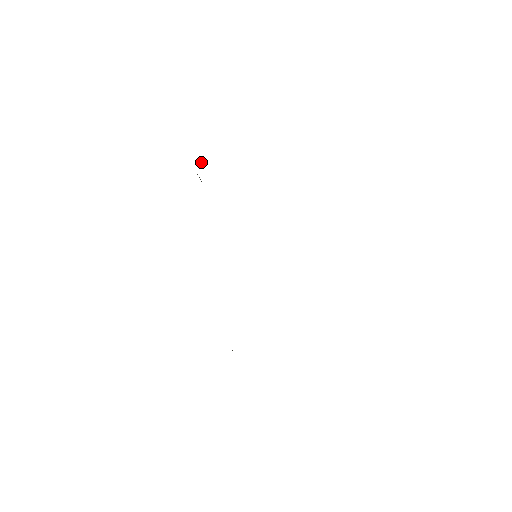
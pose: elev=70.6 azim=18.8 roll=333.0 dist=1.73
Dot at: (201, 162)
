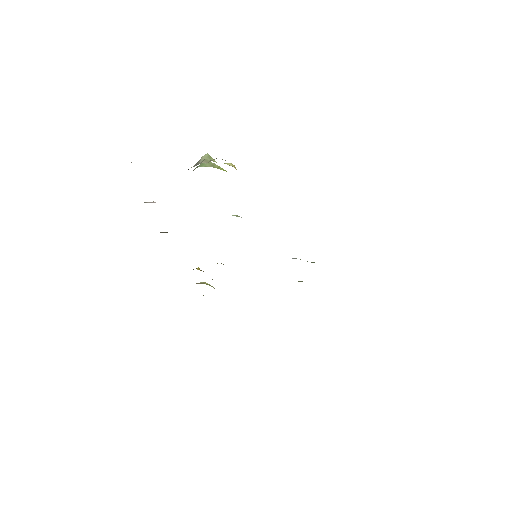
Dot at: (201, 157)
